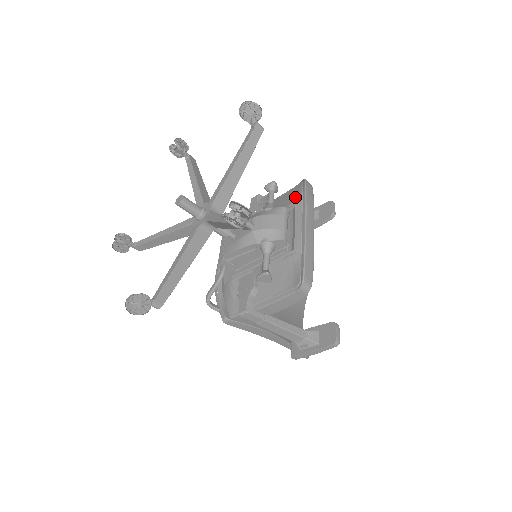
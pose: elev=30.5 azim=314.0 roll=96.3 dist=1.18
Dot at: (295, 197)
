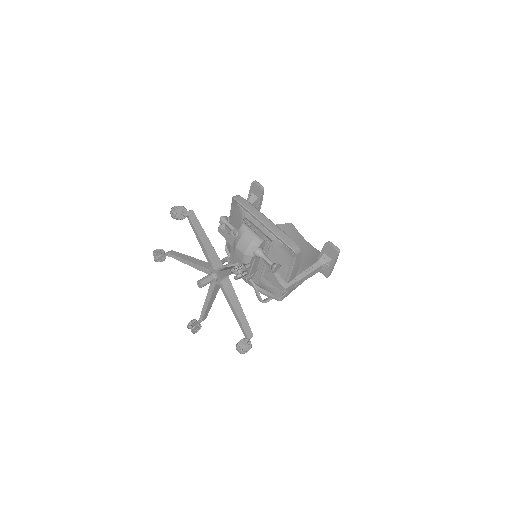
Dot at: (239, 212)
